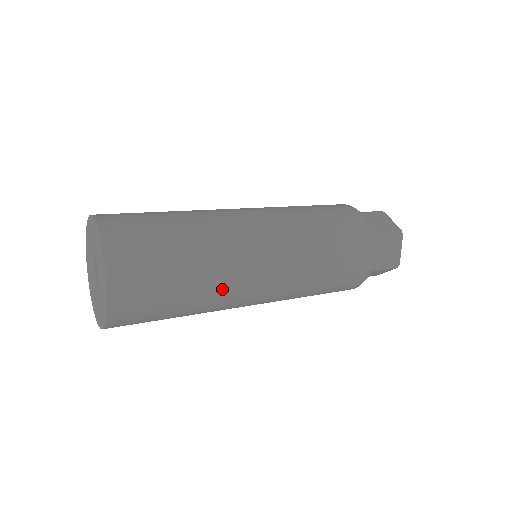
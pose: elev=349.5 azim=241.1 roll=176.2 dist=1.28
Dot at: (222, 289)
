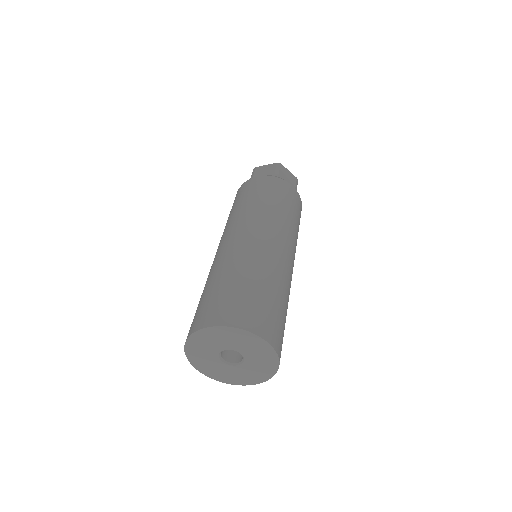
Dot at: (284, 277)
